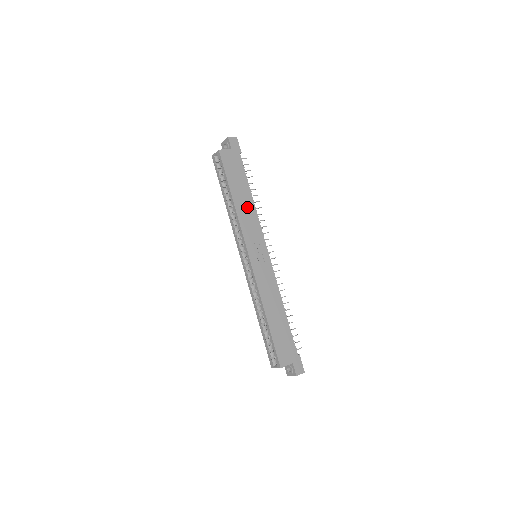
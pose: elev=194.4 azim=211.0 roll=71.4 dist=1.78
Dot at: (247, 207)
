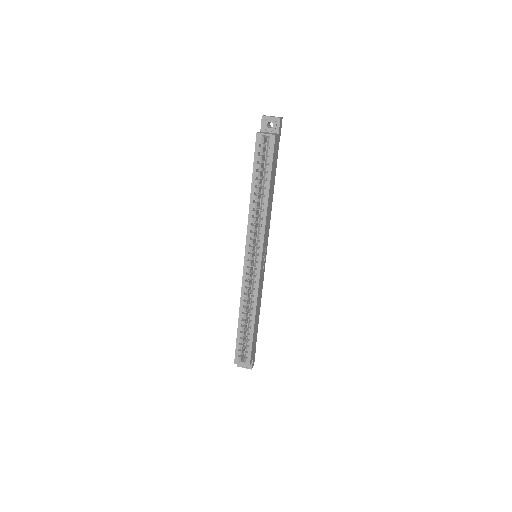
Dot at: (270, 205)
